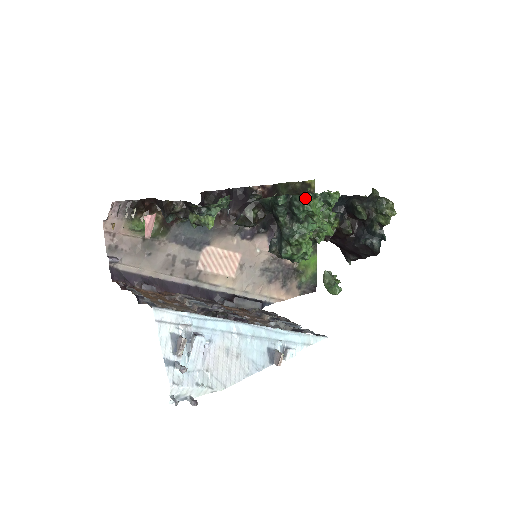
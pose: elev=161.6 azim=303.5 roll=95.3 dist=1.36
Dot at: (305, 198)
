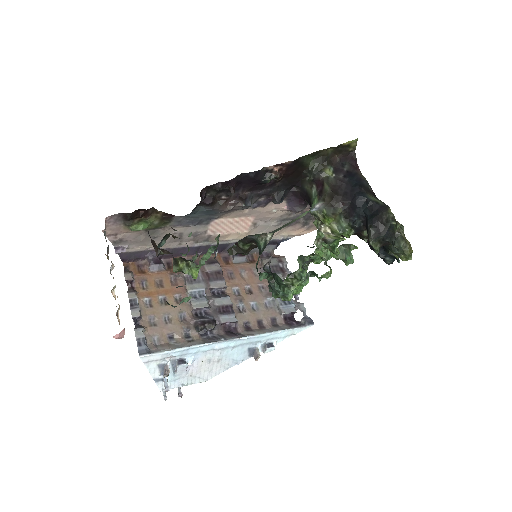
Dot at: (286, 283)
